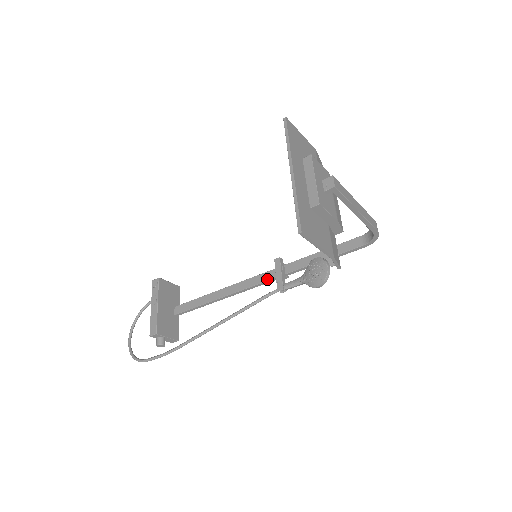
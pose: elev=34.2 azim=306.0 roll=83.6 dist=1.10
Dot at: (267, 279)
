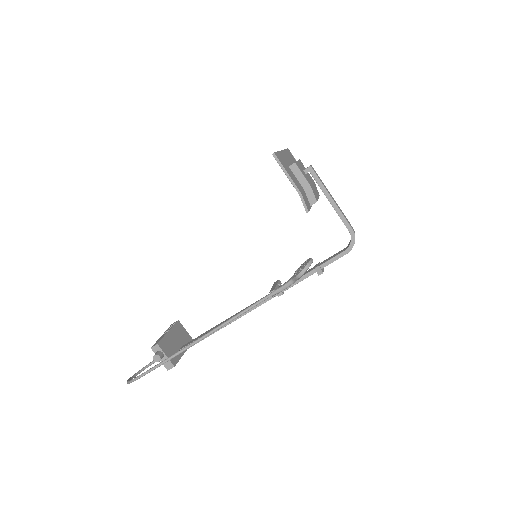
Dot at: occluded
